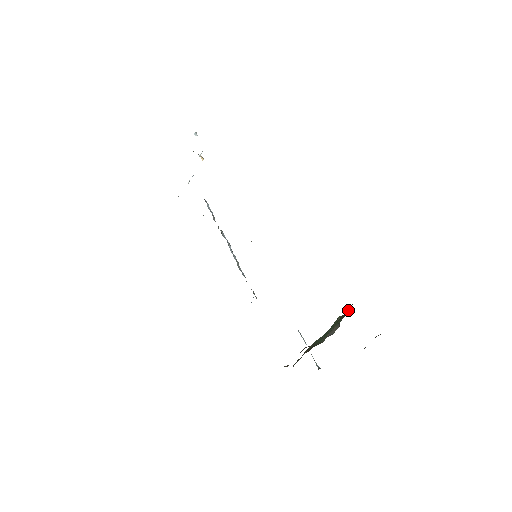
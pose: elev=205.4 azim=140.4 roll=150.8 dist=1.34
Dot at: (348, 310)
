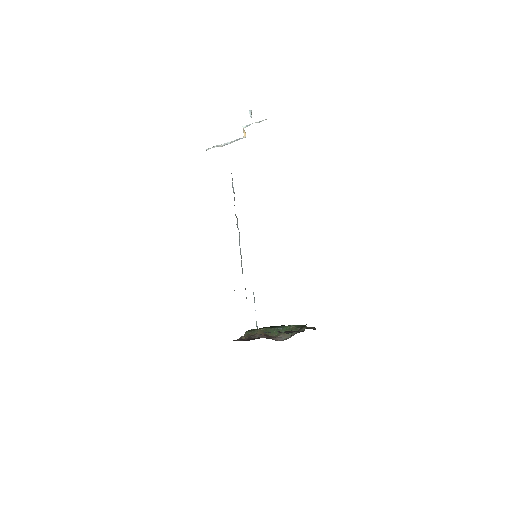
Dot at: (301, 327)
